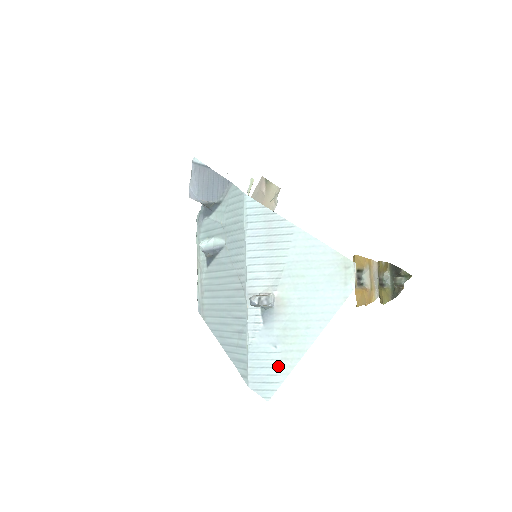
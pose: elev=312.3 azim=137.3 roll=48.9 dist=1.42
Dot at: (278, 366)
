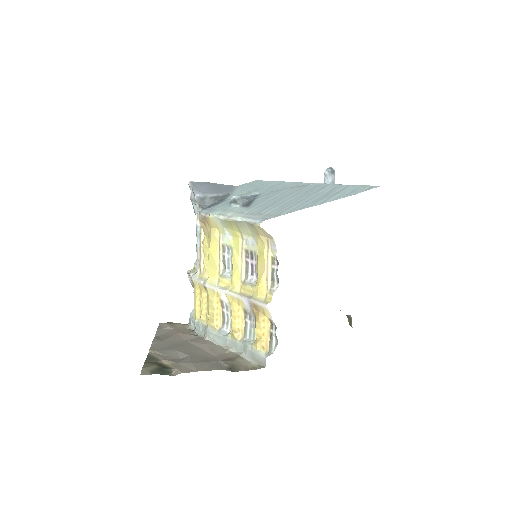
Dot at: occluded
